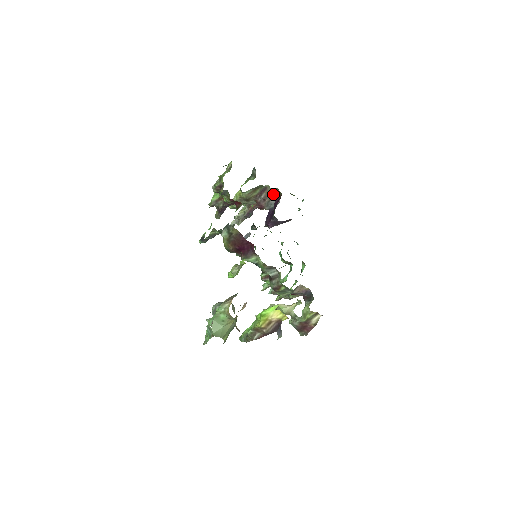
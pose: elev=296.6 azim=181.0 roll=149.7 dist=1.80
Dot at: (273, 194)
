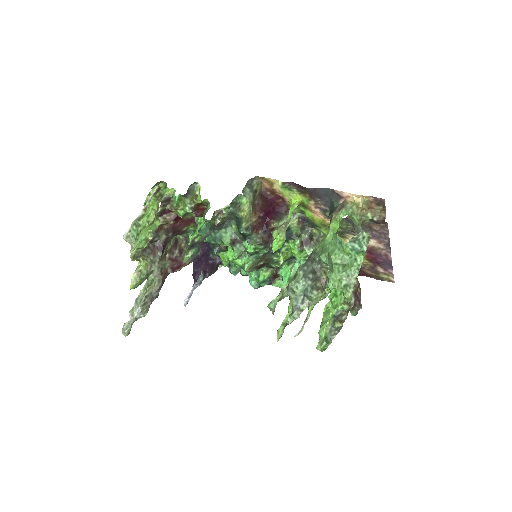
Dot at: (186, 246)
